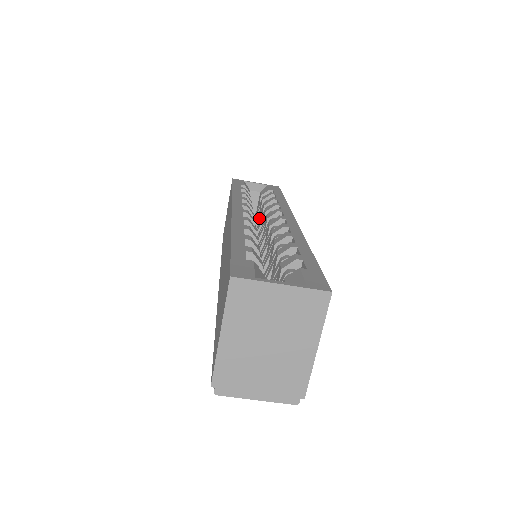
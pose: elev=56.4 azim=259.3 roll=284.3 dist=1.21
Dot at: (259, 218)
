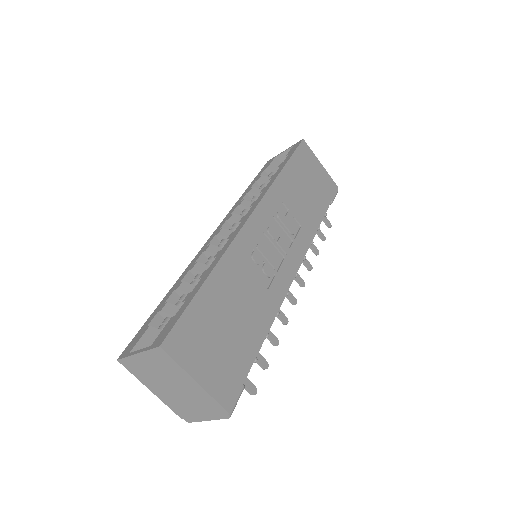
Dot at: occluded
